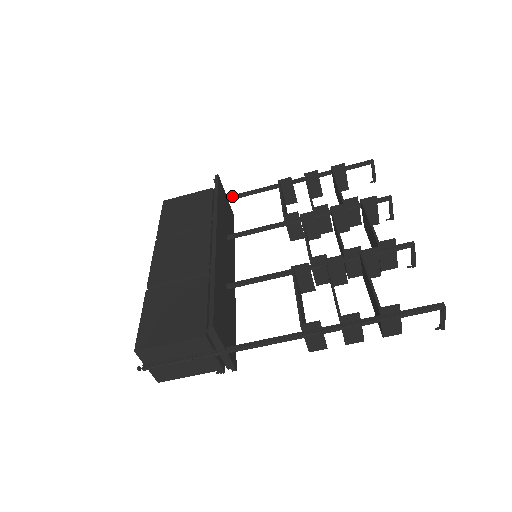
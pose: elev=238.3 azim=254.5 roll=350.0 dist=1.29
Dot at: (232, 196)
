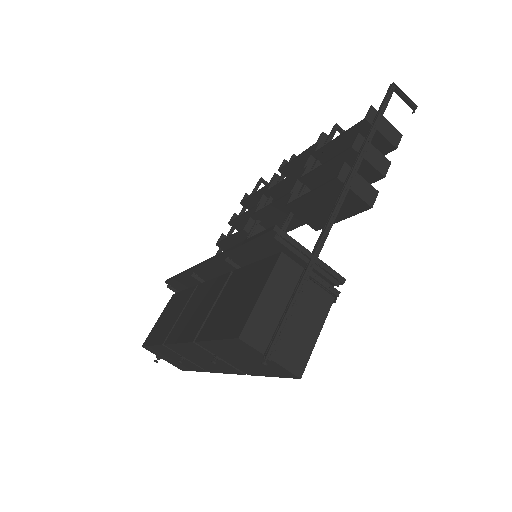
Dot at: occluded
